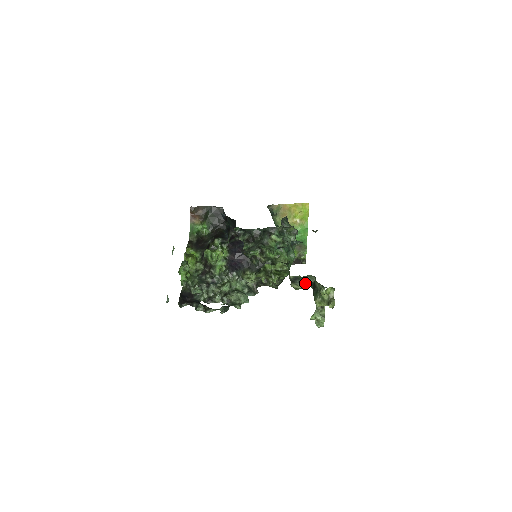
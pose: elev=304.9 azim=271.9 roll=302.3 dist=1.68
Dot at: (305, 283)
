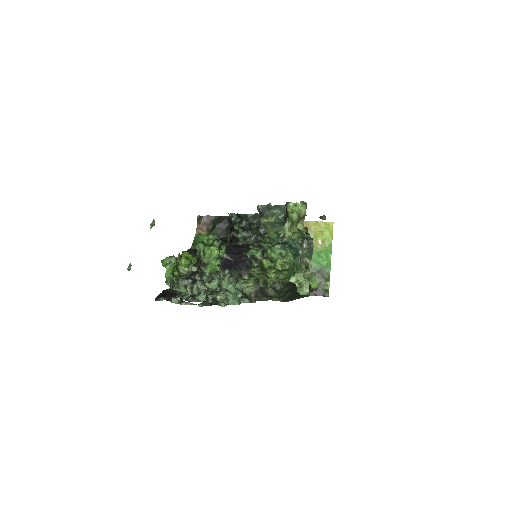
Dot at: (277, 216)
